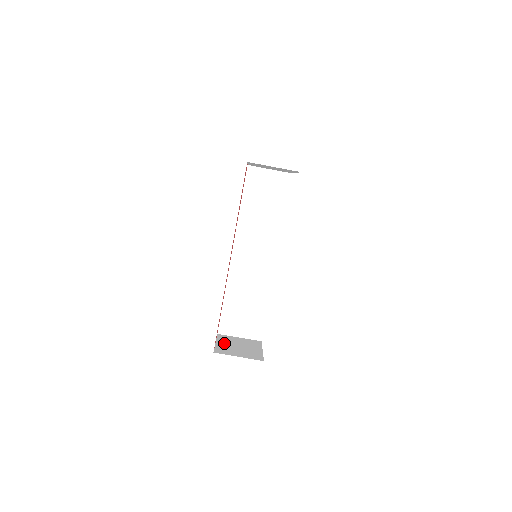
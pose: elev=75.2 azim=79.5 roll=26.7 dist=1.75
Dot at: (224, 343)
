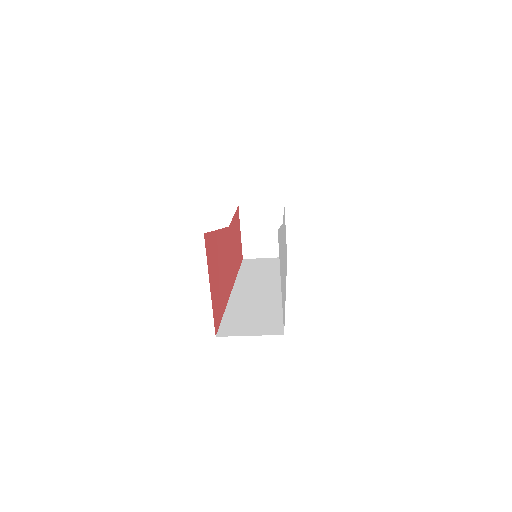
Dot at: (248, 231)
